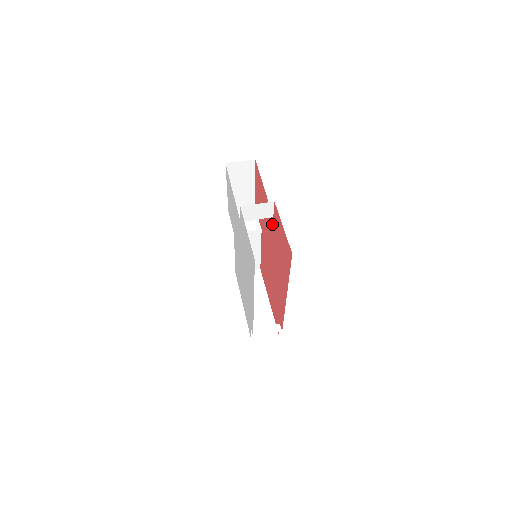
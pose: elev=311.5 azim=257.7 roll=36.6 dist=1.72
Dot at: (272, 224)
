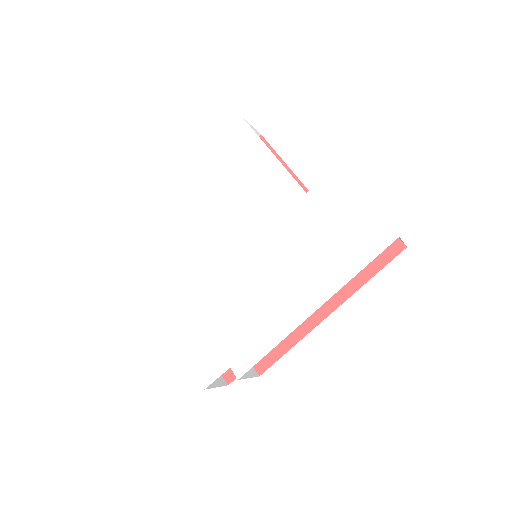
Dot at: occluded
